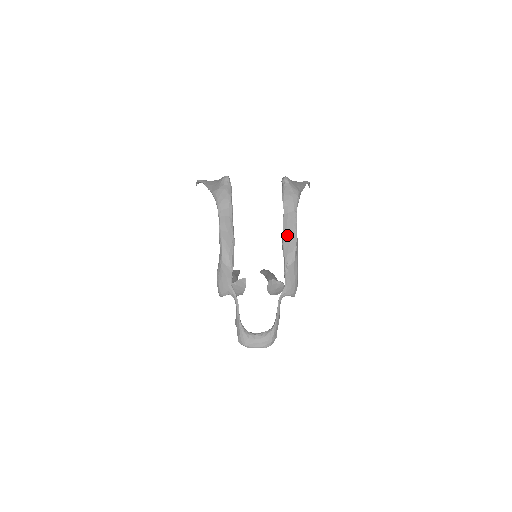
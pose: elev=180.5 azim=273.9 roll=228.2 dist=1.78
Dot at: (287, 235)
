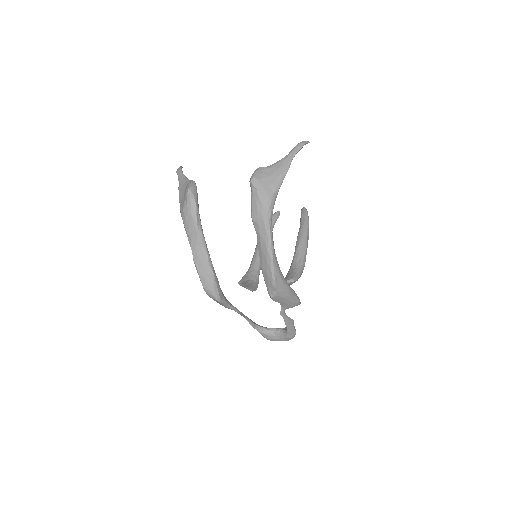
Dot at: (263, 263)
